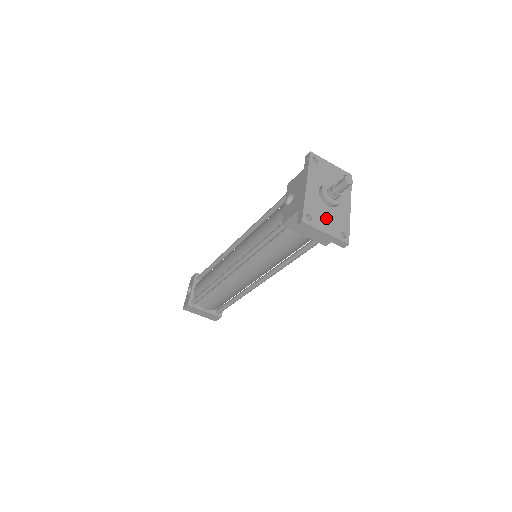
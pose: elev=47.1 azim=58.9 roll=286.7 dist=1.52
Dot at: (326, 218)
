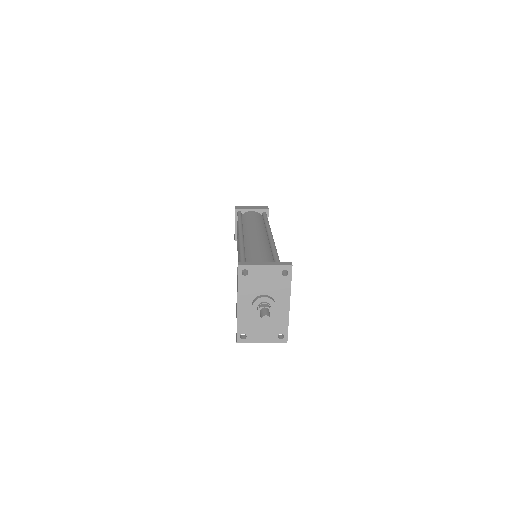
Dot at: (261, 329)
